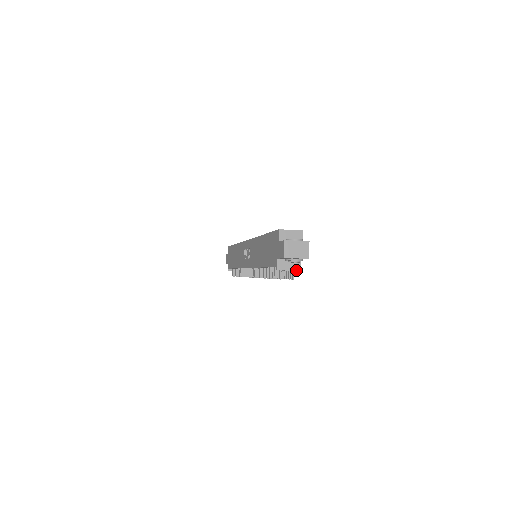
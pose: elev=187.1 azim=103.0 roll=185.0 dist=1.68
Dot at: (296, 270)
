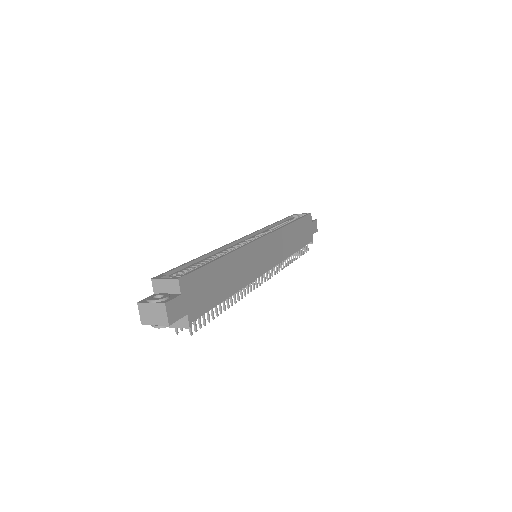
Dot at: (184, 327)
